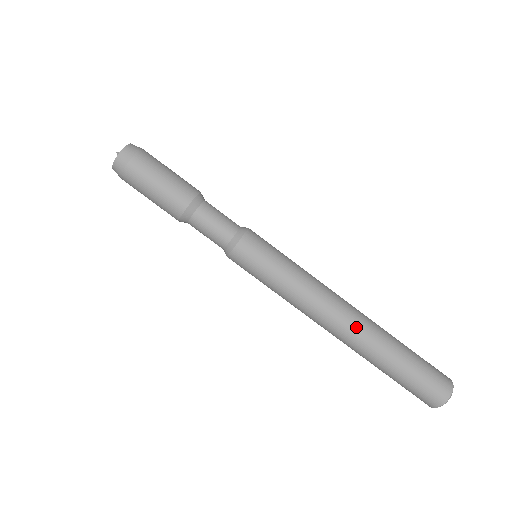
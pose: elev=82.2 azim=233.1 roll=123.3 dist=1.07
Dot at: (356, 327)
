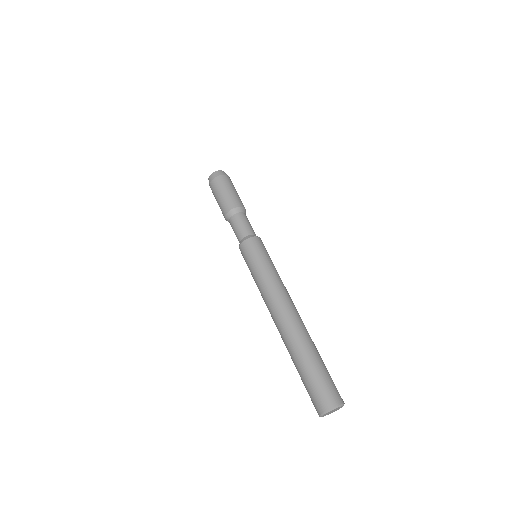
Dot at: (291, 322)
